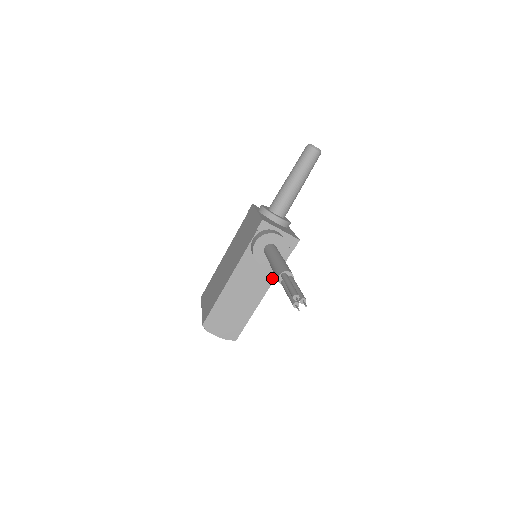
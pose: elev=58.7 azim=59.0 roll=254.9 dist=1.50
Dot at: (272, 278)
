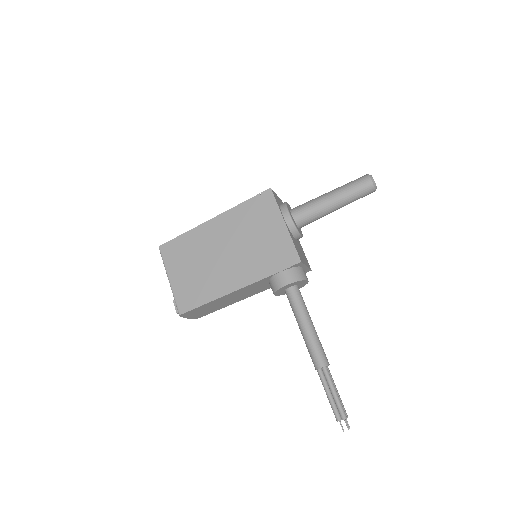
Dot at: (266, 289)
